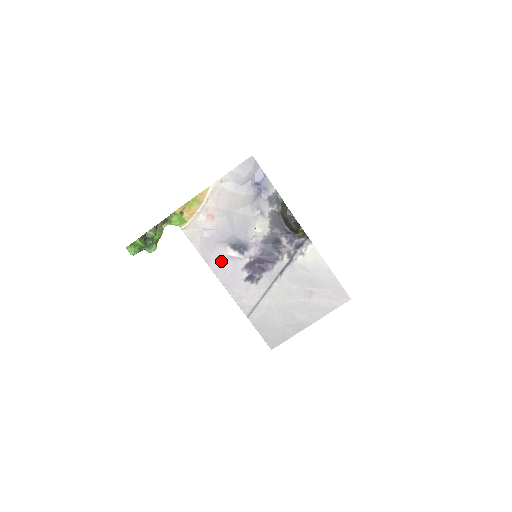
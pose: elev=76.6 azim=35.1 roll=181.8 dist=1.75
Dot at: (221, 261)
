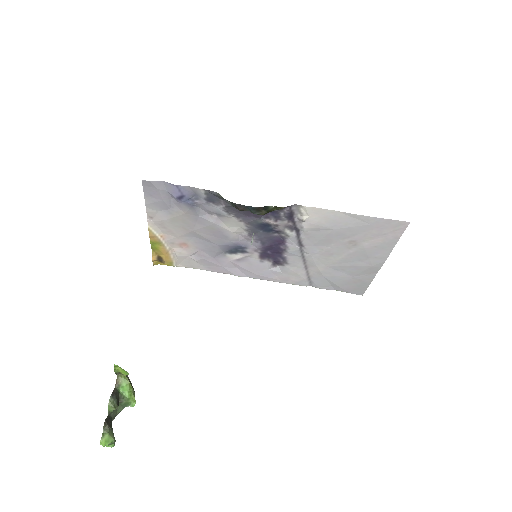
Dot at: (235, 266)
